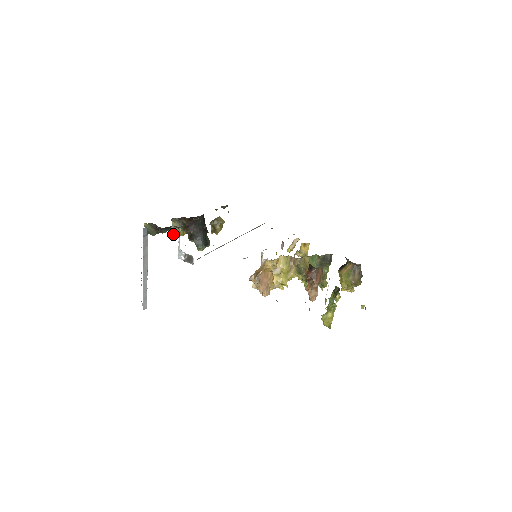
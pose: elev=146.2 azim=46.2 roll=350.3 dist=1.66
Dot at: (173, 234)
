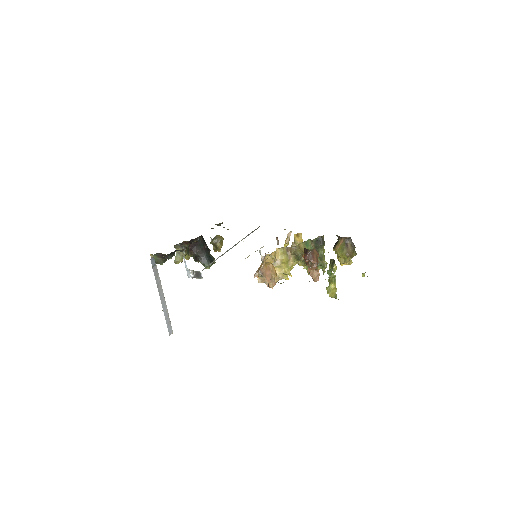
Dot at: (179, 259)
